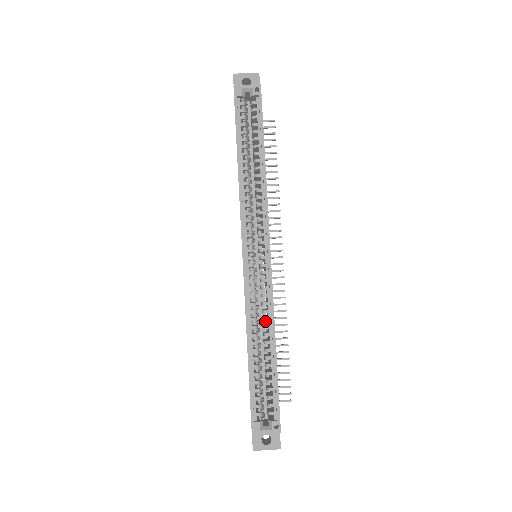
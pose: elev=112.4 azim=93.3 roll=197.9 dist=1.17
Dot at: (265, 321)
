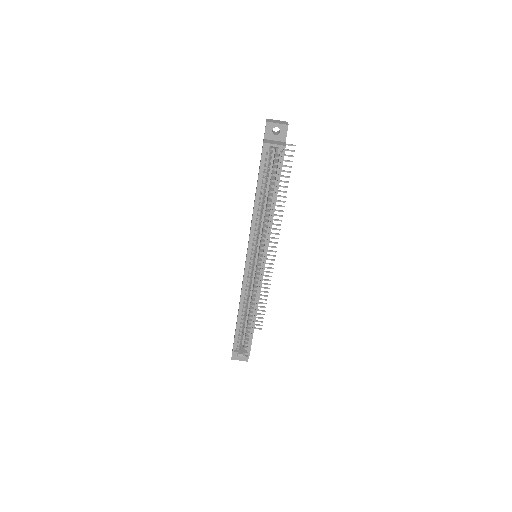
Dot at: occluded
